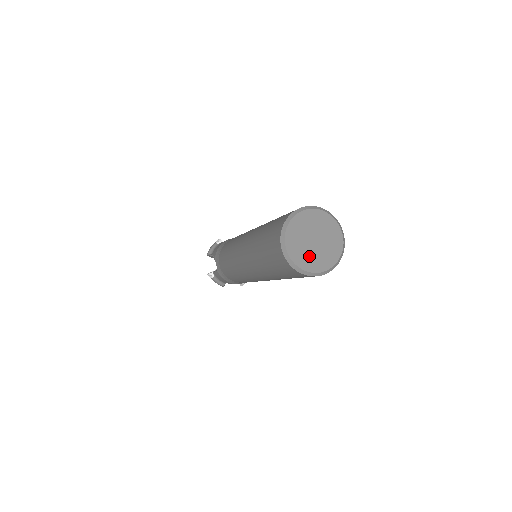
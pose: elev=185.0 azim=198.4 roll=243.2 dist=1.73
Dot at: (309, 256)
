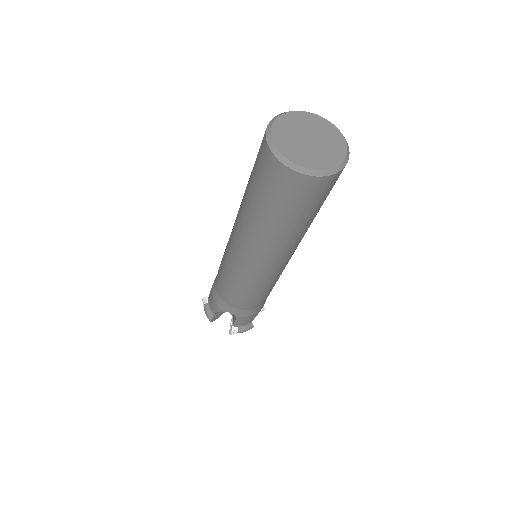
Dot at: (323, 154)
